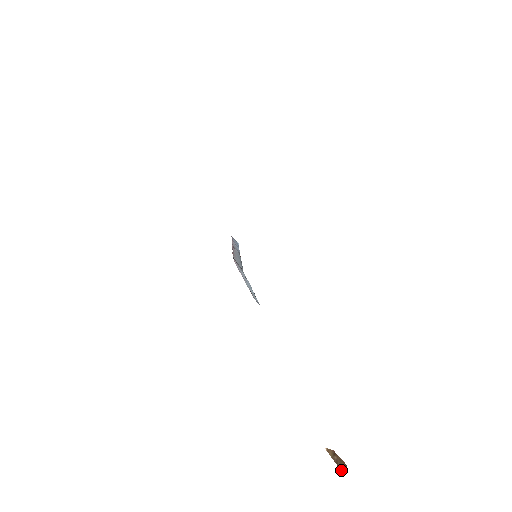
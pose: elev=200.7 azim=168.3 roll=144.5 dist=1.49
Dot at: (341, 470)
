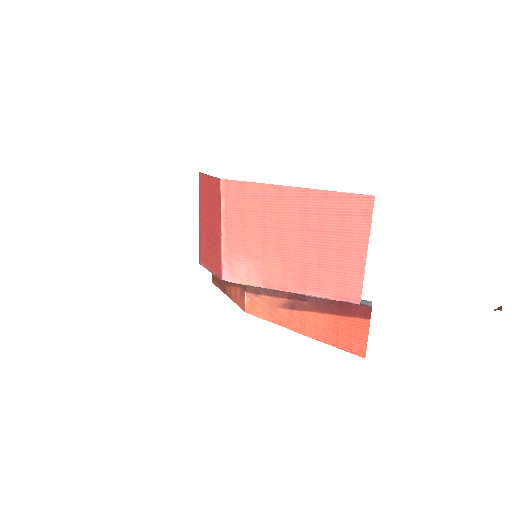
Dot at: occluded
